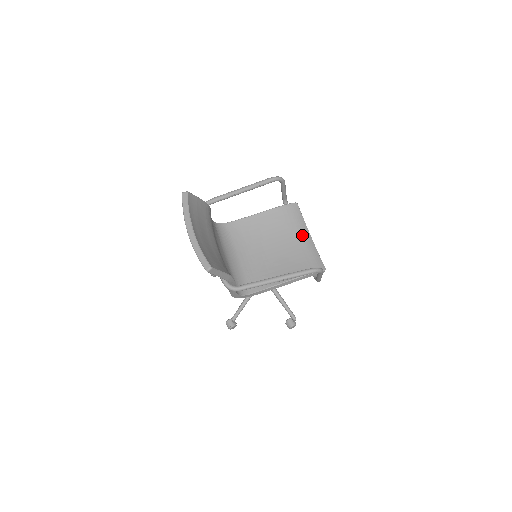
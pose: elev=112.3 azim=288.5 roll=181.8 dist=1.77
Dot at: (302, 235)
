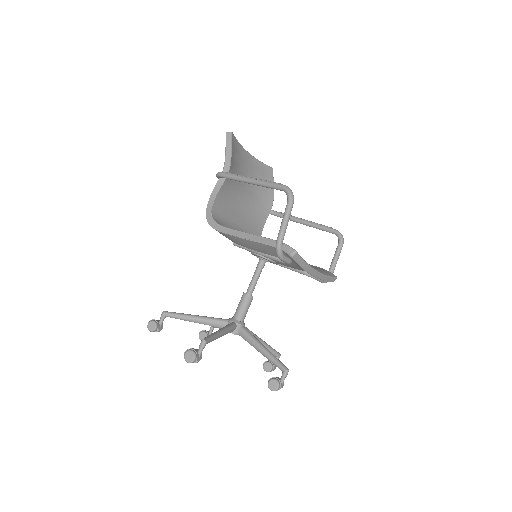
Dot at: occluded
